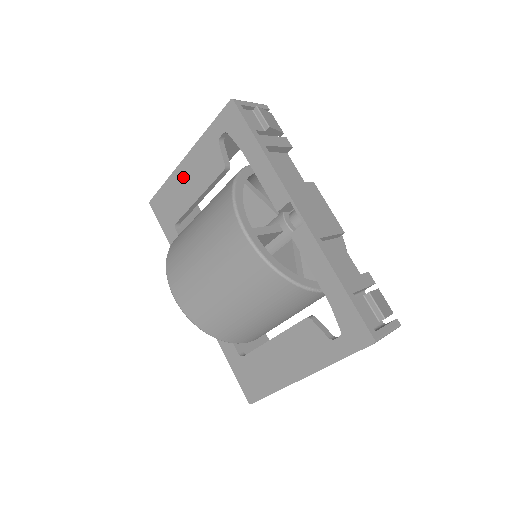
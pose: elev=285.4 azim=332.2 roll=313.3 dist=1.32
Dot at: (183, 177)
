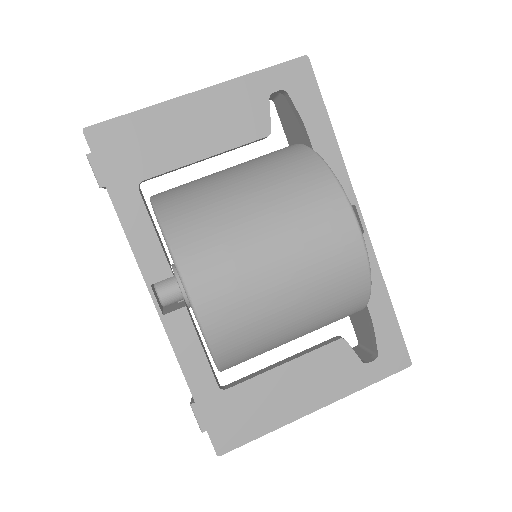
Dot at: (184, 117)
